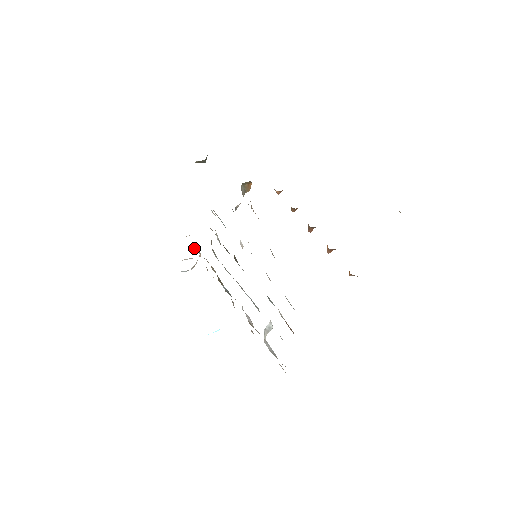
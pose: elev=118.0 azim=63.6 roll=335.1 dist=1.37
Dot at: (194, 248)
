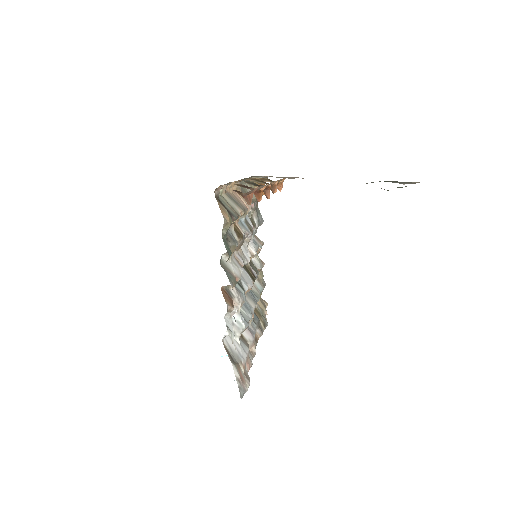
Dot at: occluded
